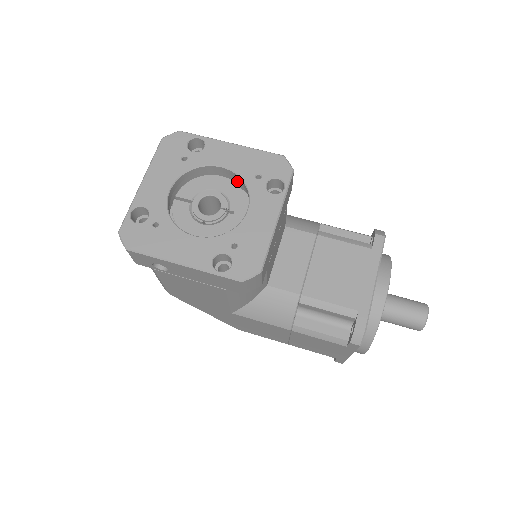
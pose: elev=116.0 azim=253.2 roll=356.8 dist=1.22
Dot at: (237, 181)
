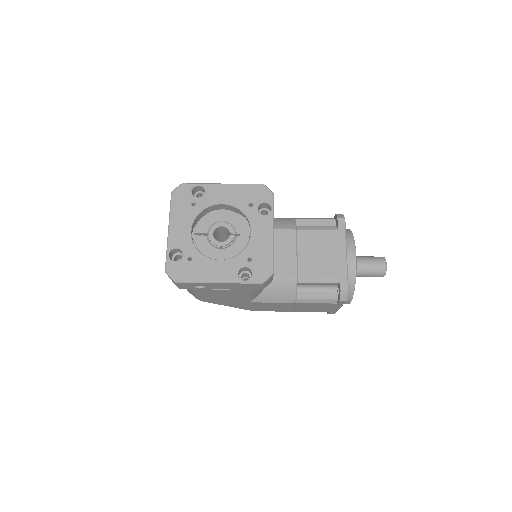
Dot at: (233, 209)
